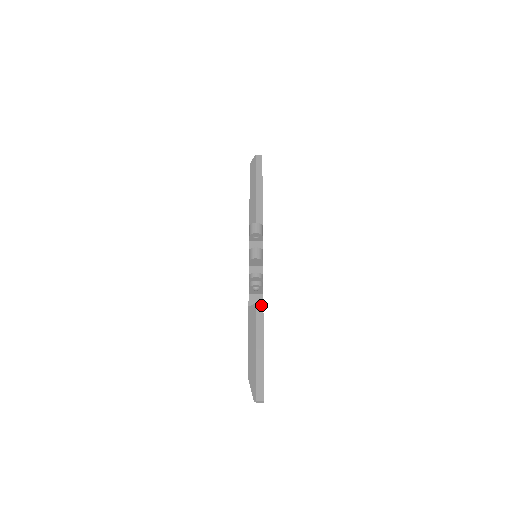
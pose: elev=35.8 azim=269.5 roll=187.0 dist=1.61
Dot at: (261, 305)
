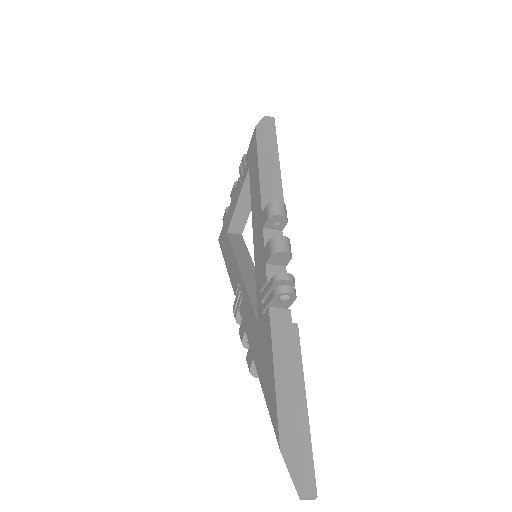
Dot at: (295, 326)
